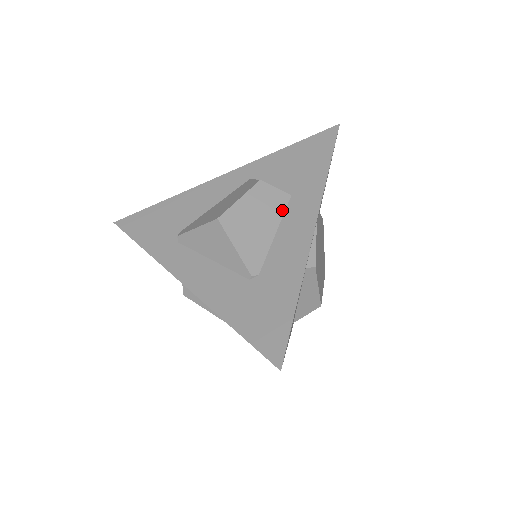
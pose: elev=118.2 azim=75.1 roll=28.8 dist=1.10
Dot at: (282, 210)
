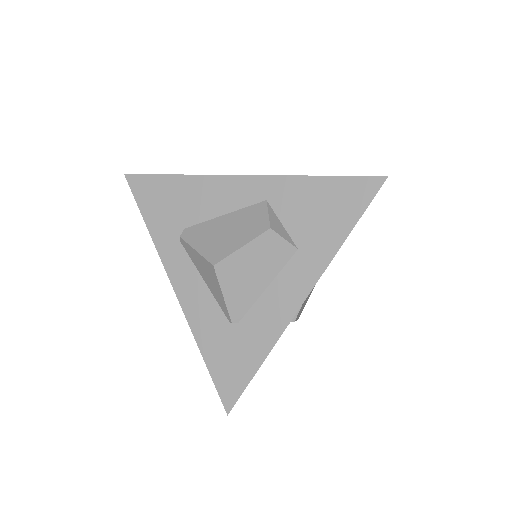
Dot at: (282, 264)
